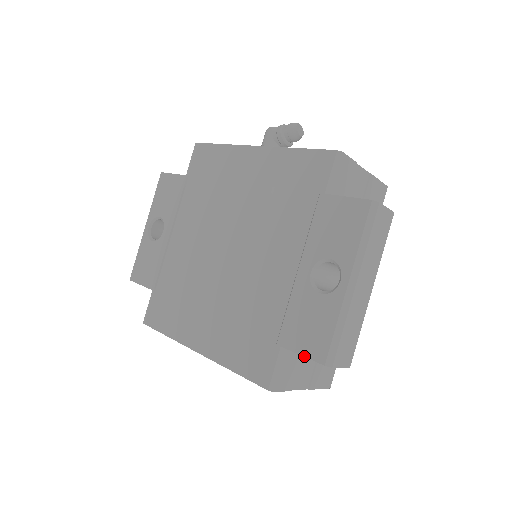
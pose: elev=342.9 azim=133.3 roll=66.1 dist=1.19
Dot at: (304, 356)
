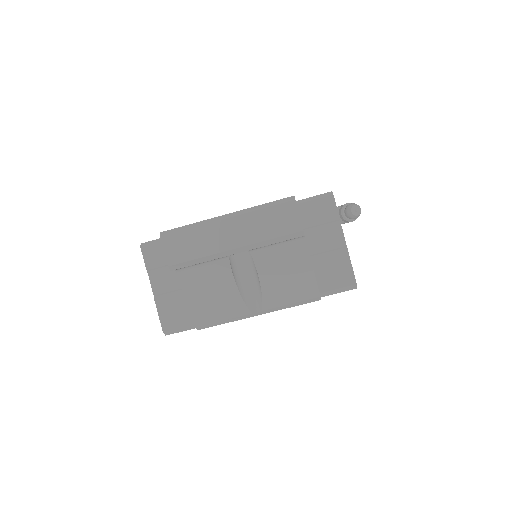
Dot at: occluded
